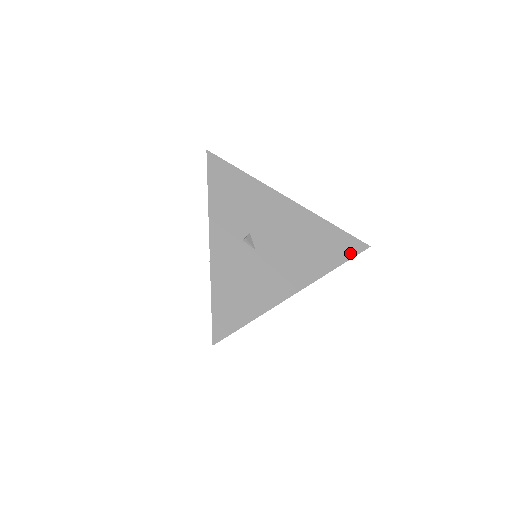
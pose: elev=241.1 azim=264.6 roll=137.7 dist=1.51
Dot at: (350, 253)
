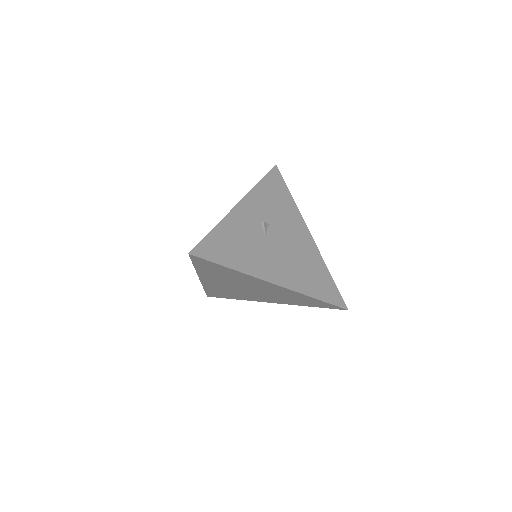
Dot at: (331, 299)
